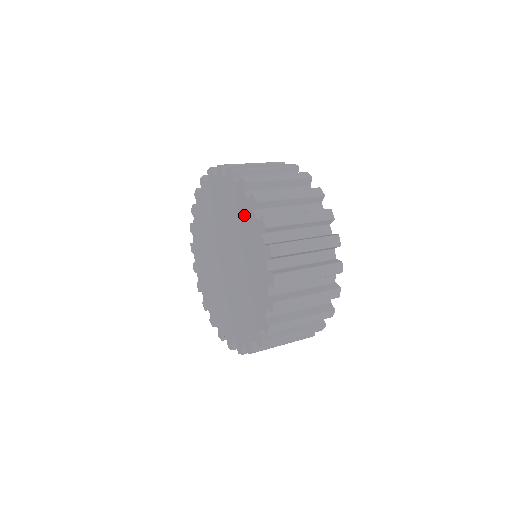
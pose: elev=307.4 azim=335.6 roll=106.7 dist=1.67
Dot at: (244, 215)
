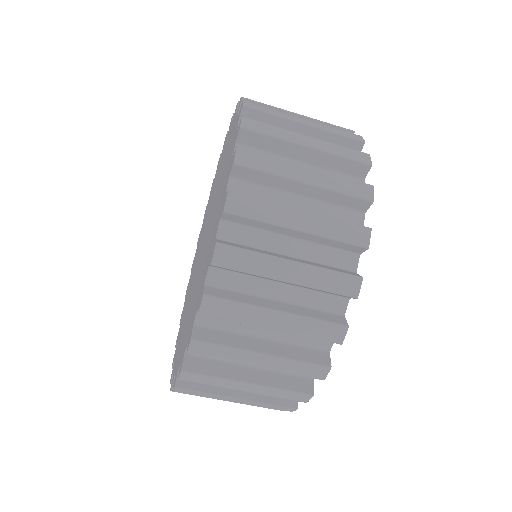
Dot at: (218, 212)
